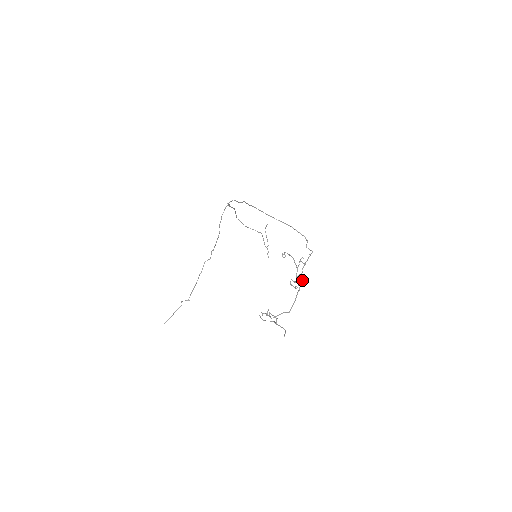
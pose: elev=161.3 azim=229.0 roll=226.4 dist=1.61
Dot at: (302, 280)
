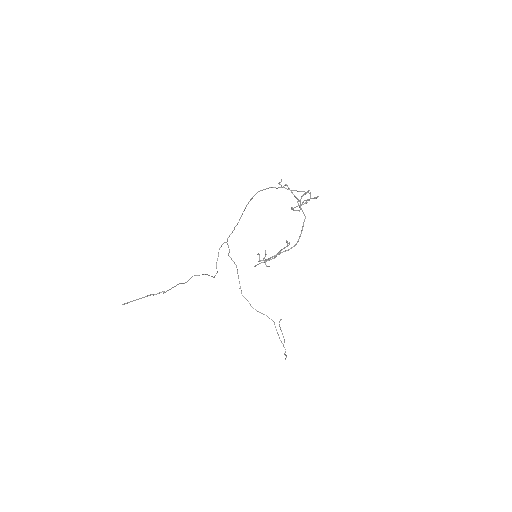
Dot at: (306, 200)
